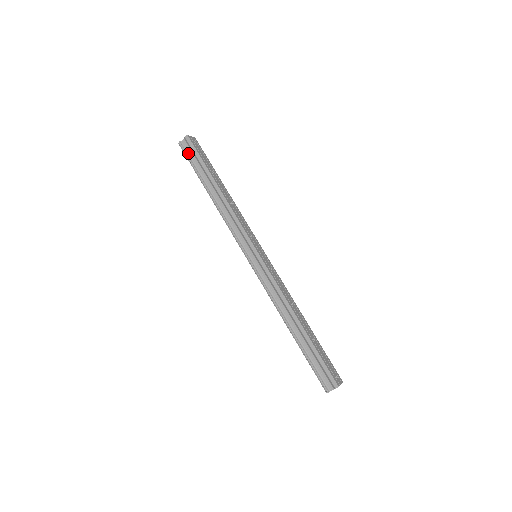
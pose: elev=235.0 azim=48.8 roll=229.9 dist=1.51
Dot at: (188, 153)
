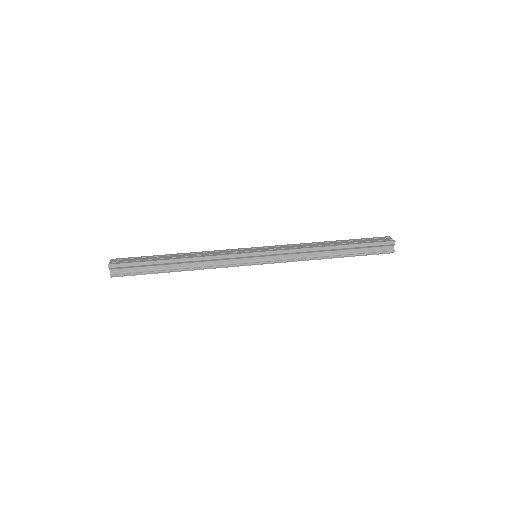
Dot at: (126, 272)
